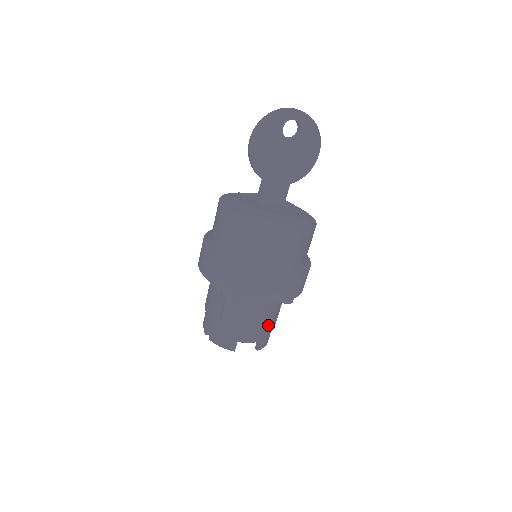
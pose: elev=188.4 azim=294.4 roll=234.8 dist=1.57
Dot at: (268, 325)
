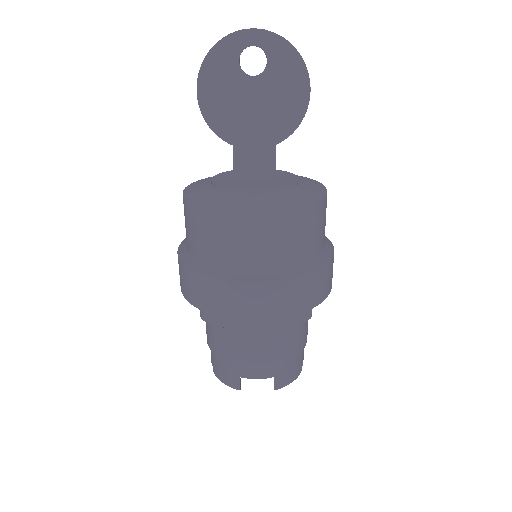
Dot at: (279, 354)
